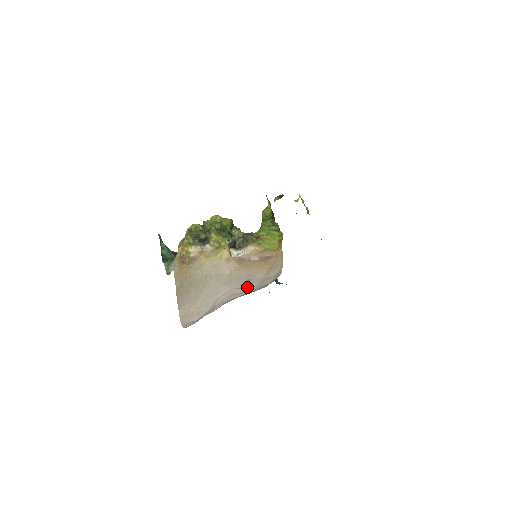
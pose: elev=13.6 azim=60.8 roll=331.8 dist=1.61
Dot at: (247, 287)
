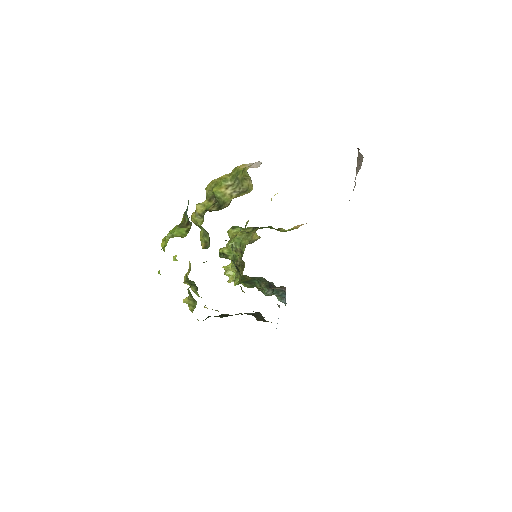
Dot at: occluded
